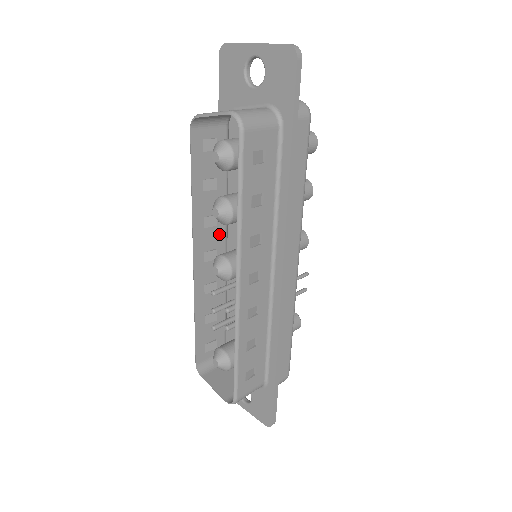
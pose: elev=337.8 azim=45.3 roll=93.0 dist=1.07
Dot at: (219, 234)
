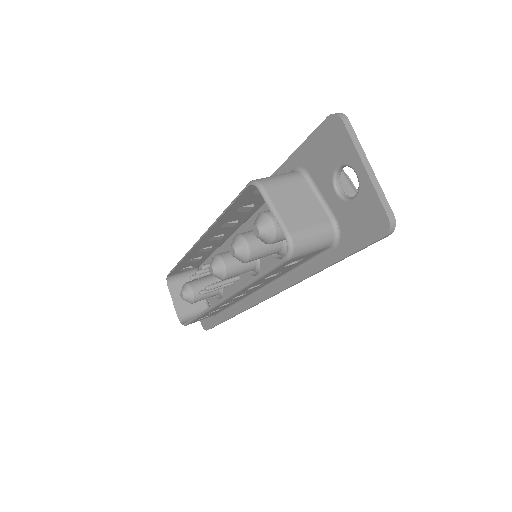
Dot at: (234, 227)
